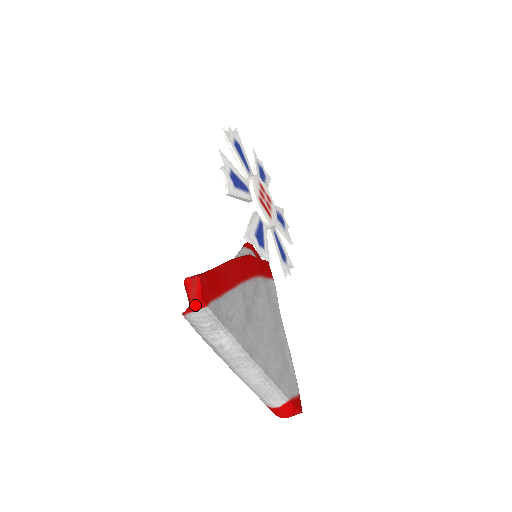
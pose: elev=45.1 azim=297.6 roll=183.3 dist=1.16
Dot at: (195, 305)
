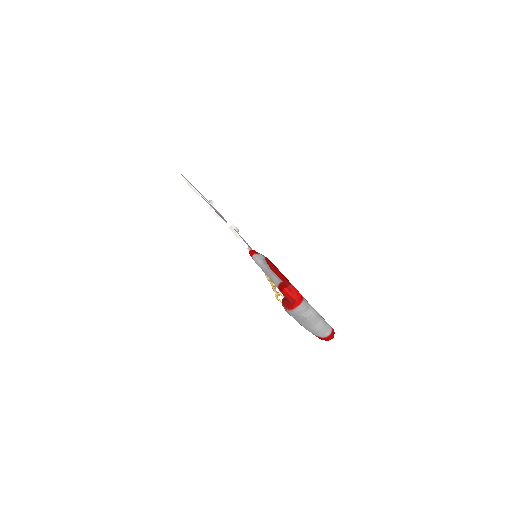
Dot at: (300, 300)
